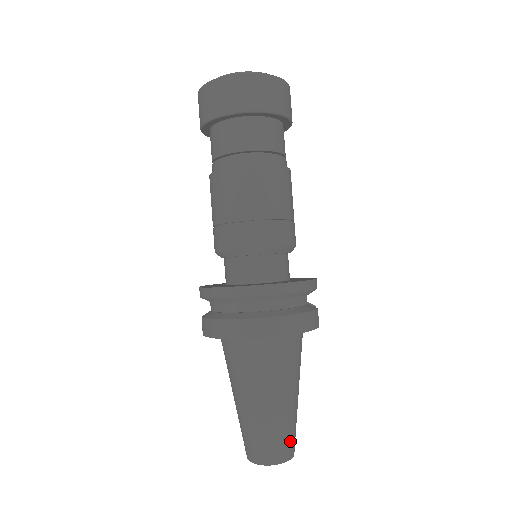
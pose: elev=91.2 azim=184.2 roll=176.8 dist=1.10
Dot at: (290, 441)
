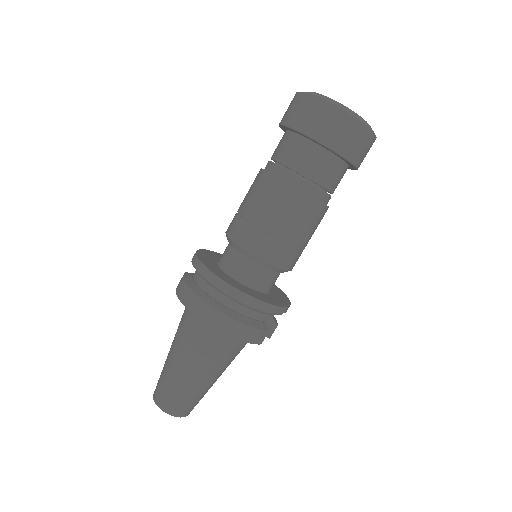
Dot at: (187, 405)
